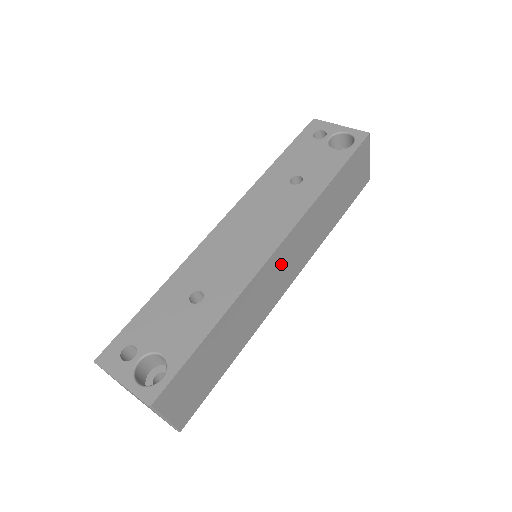
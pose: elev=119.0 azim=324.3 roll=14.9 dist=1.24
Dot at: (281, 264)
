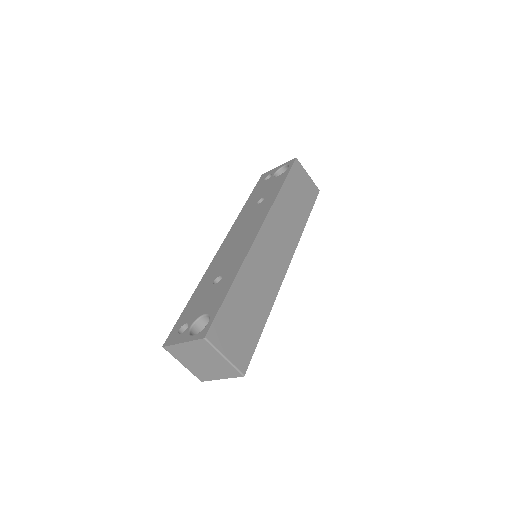
Dot at: (270, 244)
